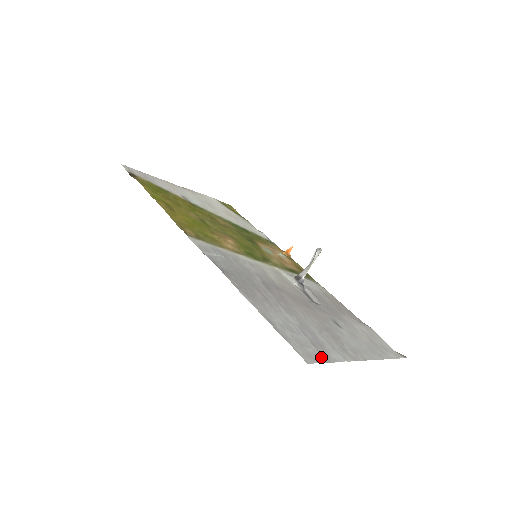
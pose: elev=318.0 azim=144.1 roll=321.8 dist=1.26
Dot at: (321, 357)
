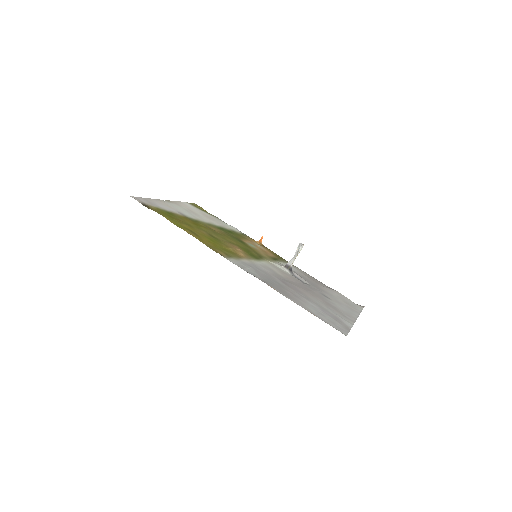
Dot at: (345, 328)
